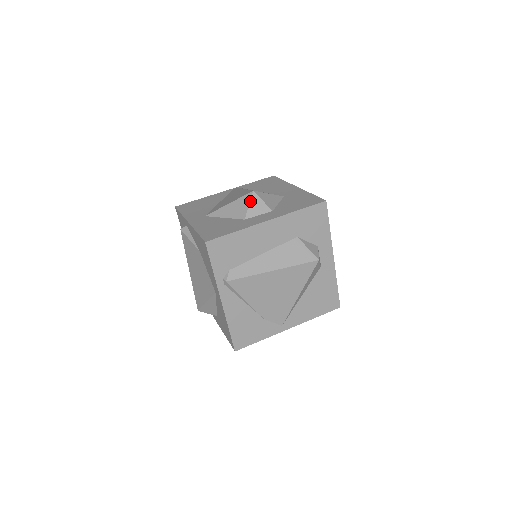
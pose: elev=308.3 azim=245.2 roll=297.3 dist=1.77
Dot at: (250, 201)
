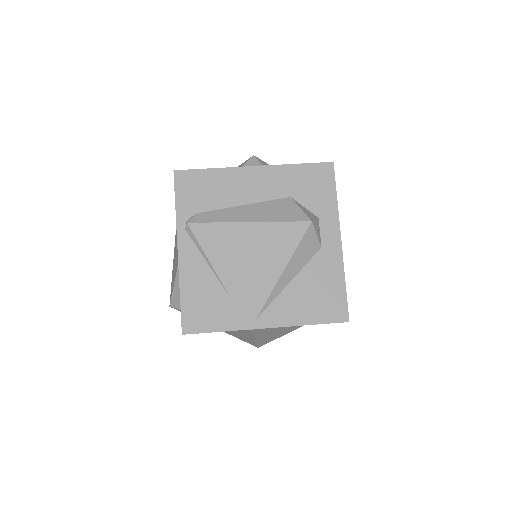
Dot at: (247, 162)
